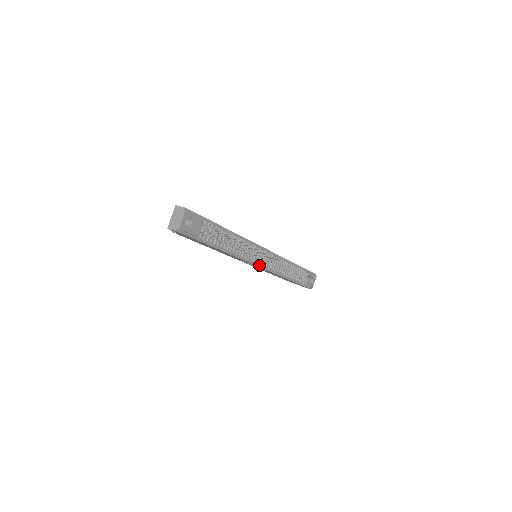
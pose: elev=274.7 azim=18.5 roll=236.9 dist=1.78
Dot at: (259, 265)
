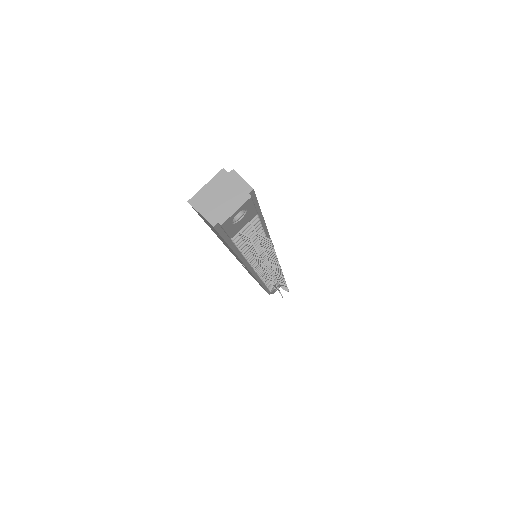
Dot at: (255, 273)
